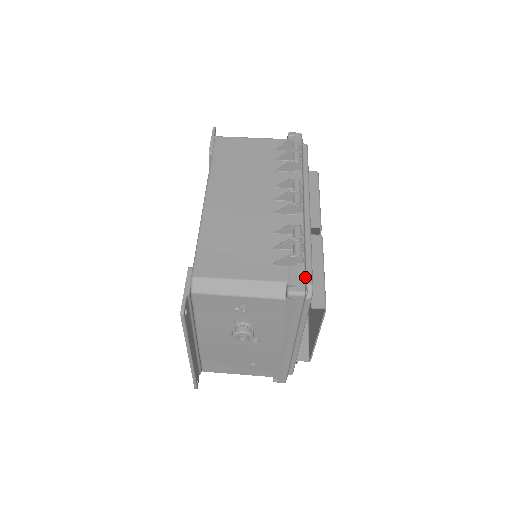
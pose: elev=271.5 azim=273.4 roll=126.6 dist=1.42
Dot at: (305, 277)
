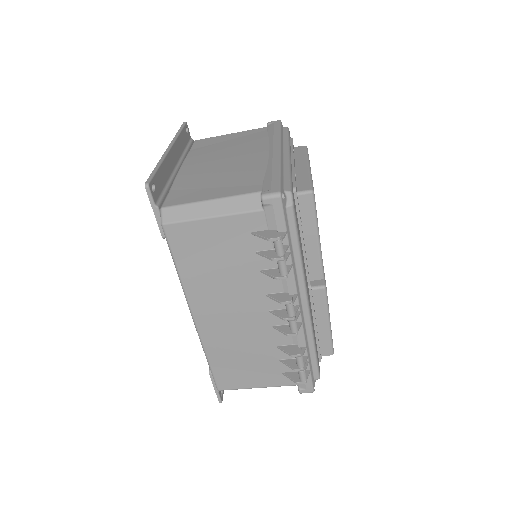
Dot at: (312, 379)
